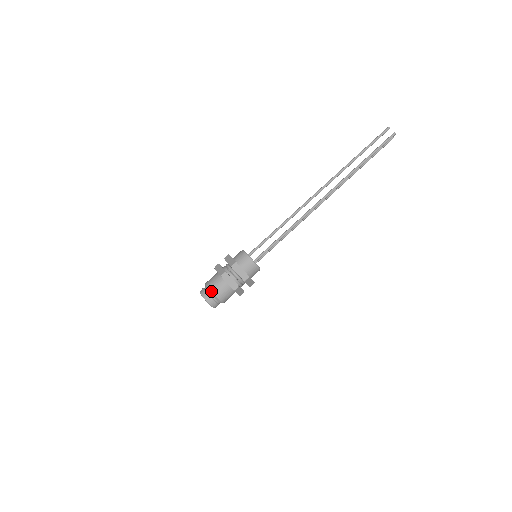
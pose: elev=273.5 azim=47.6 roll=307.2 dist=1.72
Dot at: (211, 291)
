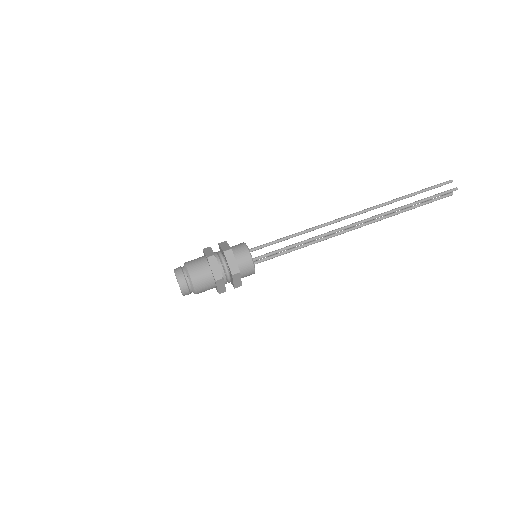
Dot at: (188, 271)
